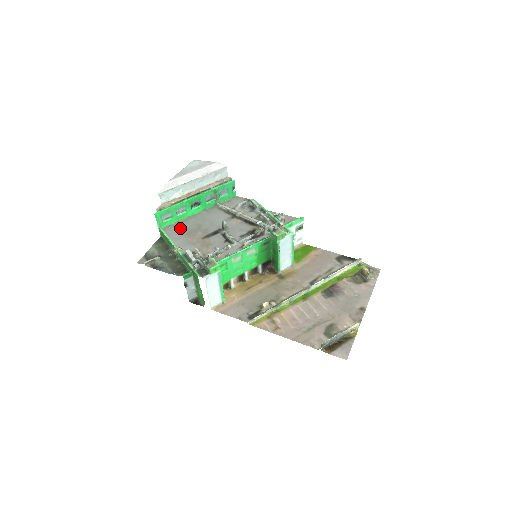
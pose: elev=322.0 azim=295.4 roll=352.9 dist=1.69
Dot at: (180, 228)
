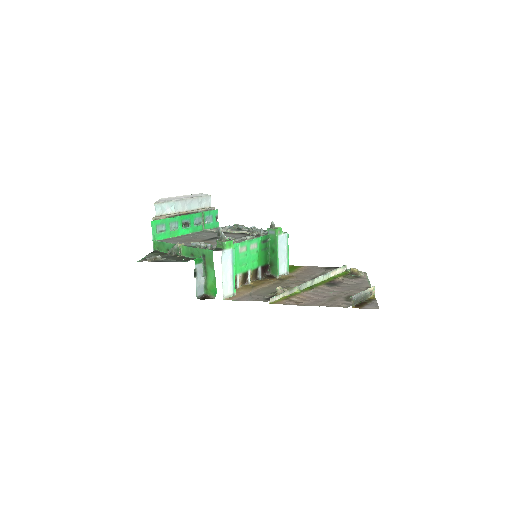
Dot at: (175, 239)
